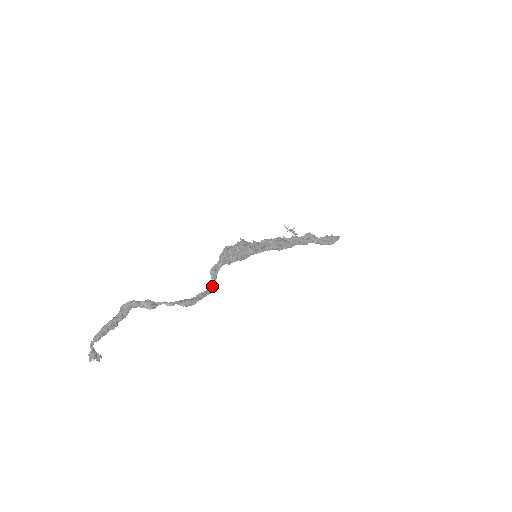
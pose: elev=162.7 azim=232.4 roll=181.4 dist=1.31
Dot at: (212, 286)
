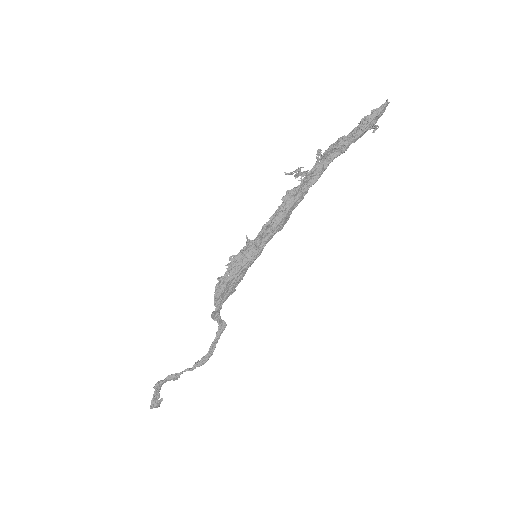
Dot at: (220, 328)
